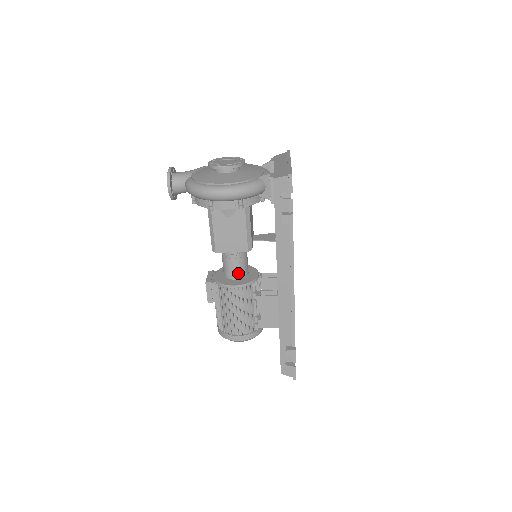
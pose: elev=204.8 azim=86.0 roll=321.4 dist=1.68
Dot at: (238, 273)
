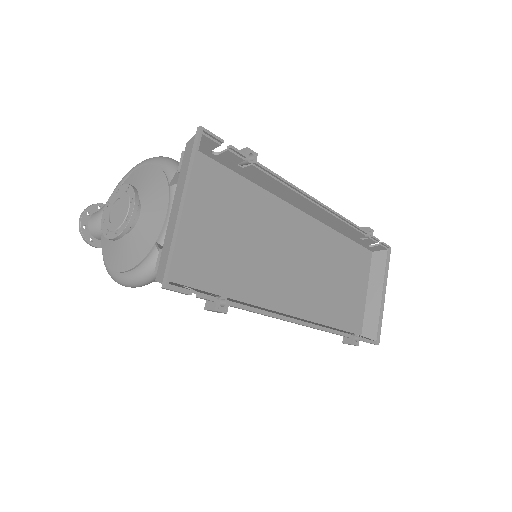
Dot at: occluded
